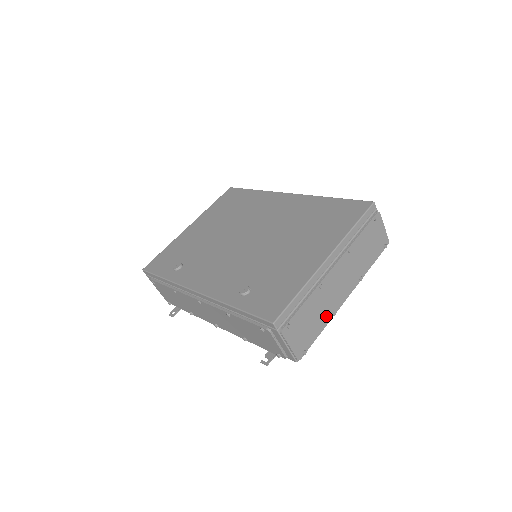
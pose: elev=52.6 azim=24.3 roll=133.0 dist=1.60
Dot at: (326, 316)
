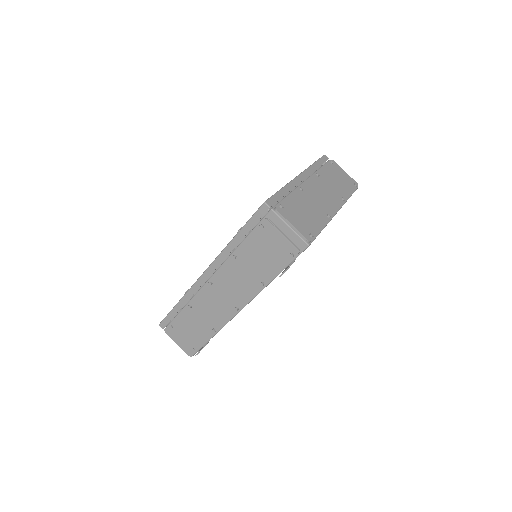
Dot at: (321, 215)
